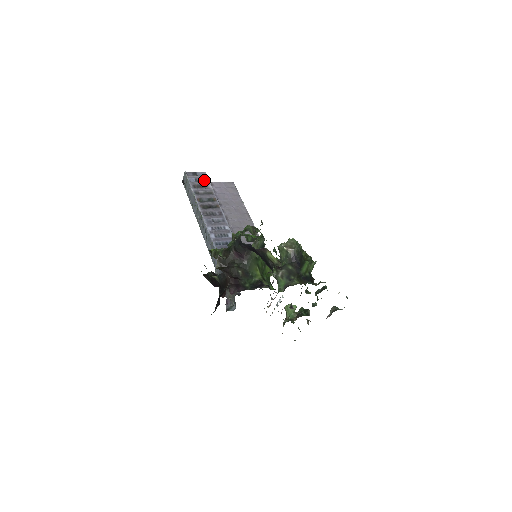
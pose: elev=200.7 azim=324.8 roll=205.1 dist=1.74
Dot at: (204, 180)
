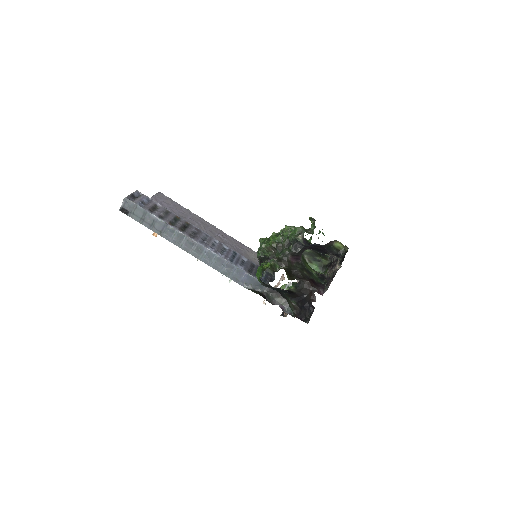
Dot at: (147, 200)
